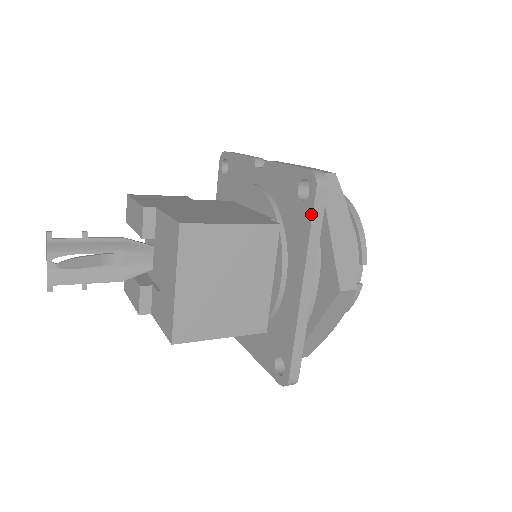
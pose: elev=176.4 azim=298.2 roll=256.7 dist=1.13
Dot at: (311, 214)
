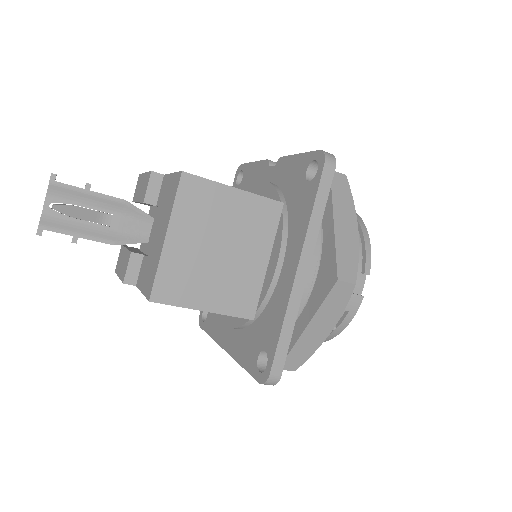
Dot at: (316, 191)
